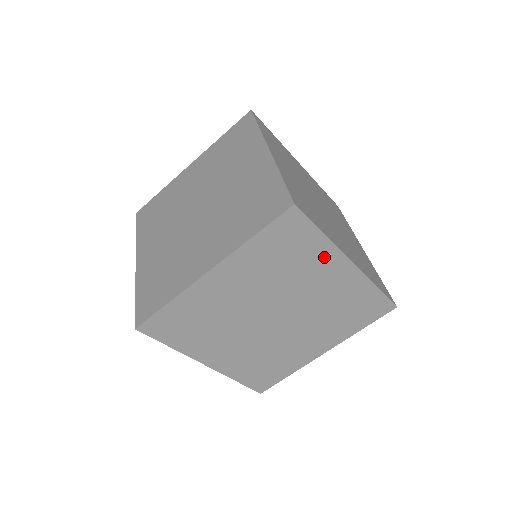
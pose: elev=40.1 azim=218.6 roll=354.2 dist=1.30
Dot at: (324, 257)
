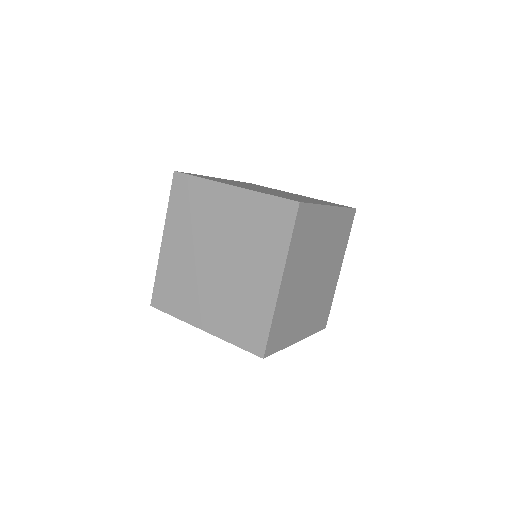
Dot at: (275, 257)
